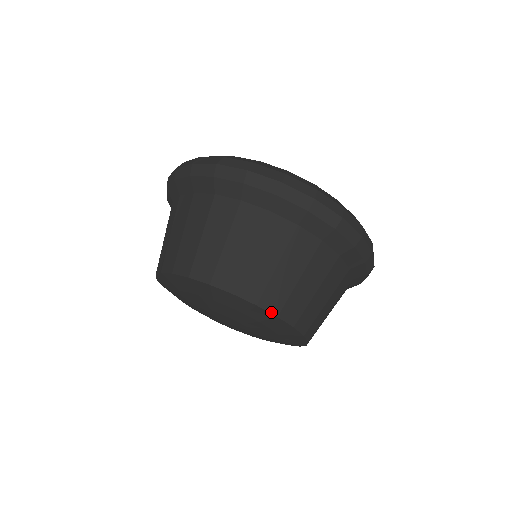
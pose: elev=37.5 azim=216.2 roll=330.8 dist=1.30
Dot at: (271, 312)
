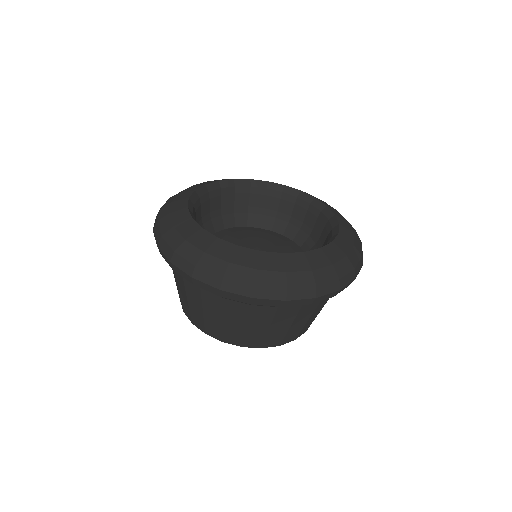
Dot at: occluded
